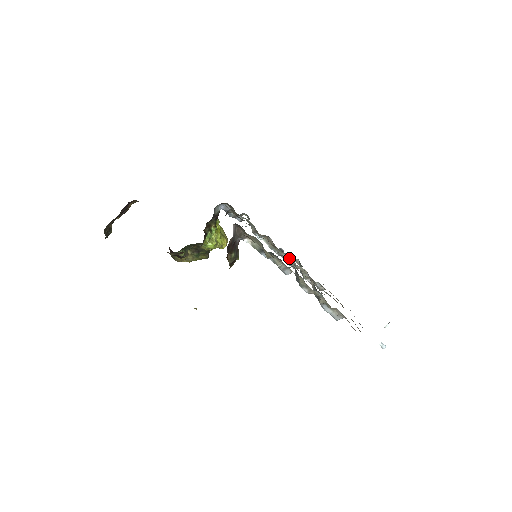
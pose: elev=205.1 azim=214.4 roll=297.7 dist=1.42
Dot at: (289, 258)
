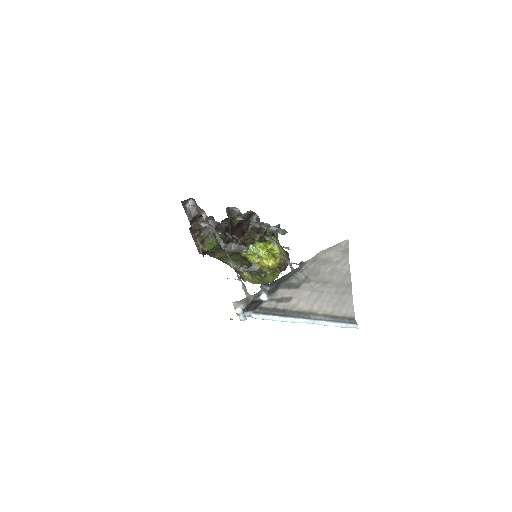
Dot at: occluded
